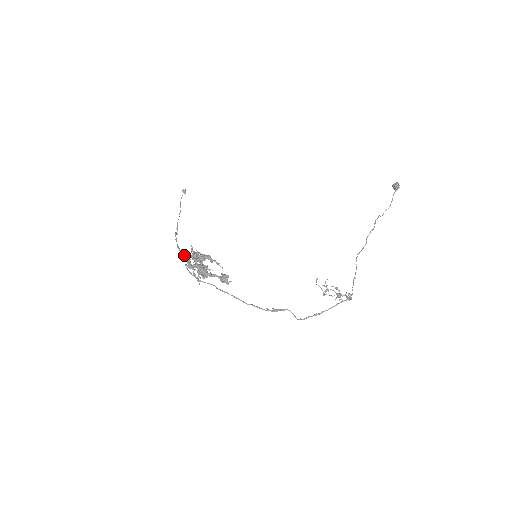
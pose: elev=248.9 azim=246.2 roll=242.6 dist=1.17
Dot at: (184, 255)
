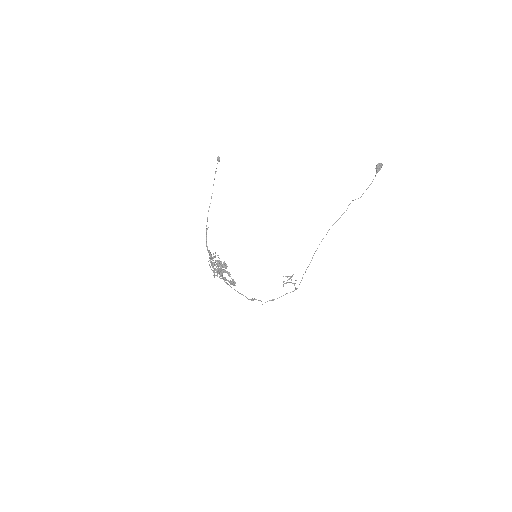
Dot at: (211, 258)
